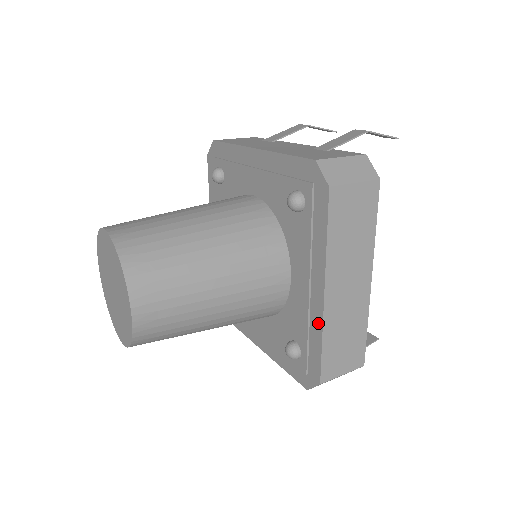
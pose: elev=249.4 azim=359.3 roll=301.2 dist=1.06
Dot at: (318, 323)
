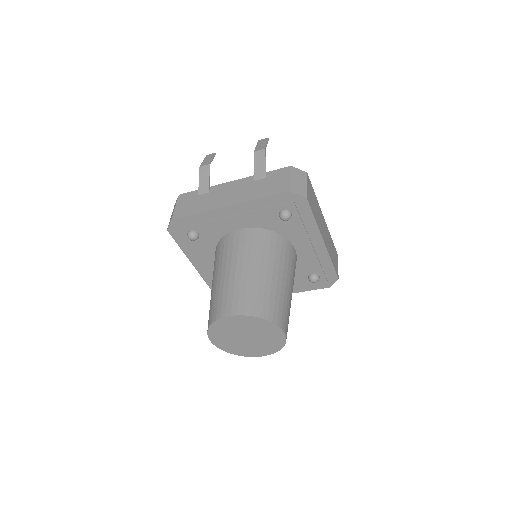
Dot at: (325, 256)
